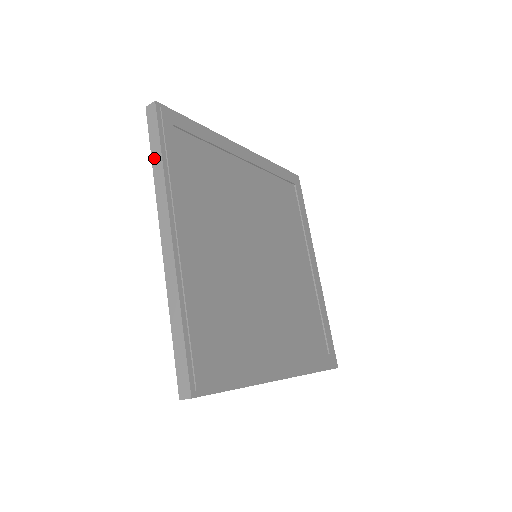
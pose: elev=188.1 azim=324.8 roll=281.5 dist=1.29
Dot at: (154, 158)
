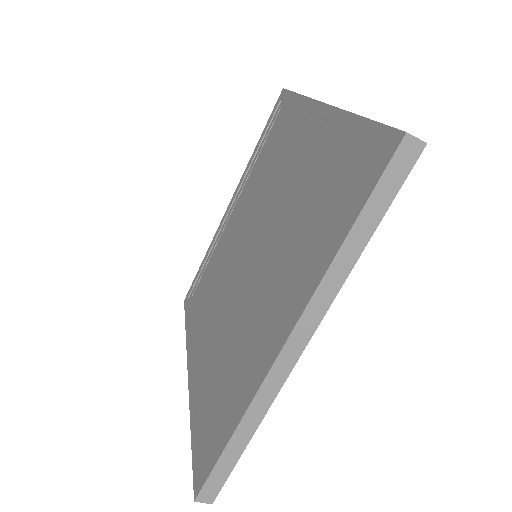
Dot at: (356, 233)
